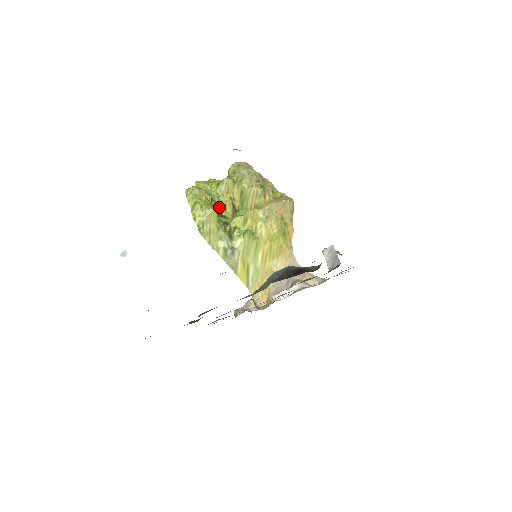
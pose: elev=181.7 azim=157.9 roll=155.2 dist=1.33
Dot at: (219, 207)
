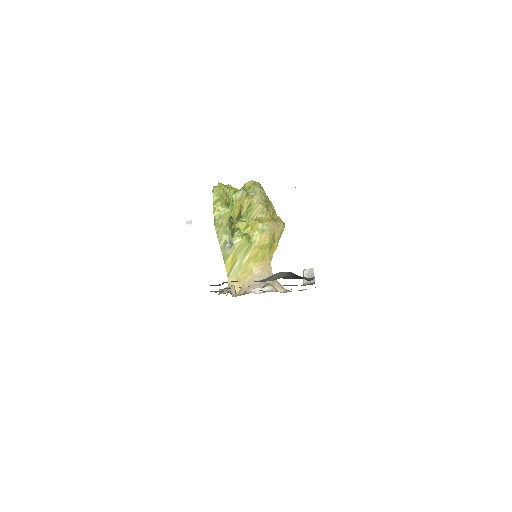
Dot at: occluded
